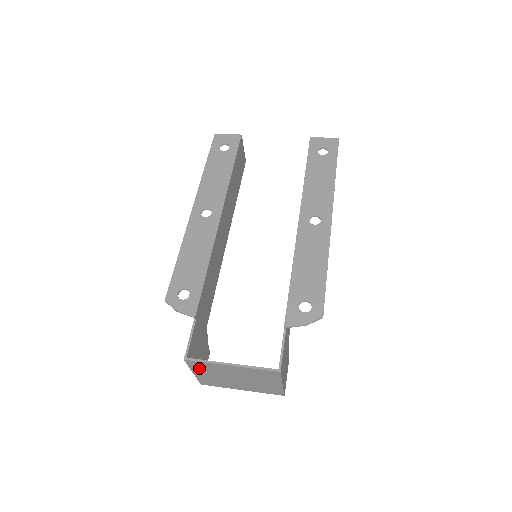
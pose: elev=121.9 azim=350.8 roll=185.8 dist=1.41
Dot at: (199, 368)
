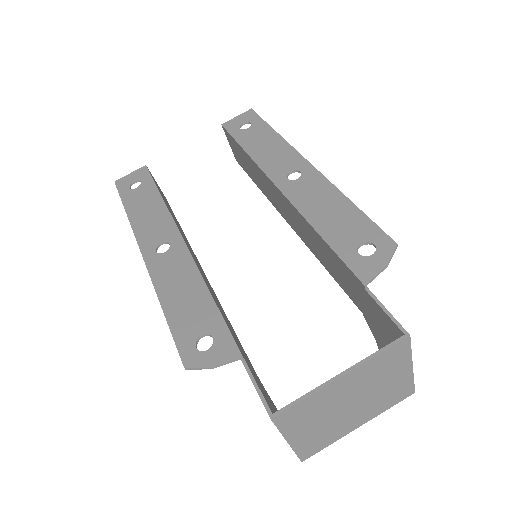
Dot at: (295, 423)
